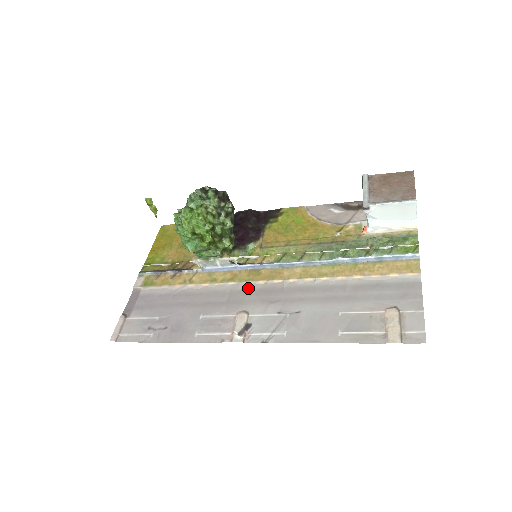
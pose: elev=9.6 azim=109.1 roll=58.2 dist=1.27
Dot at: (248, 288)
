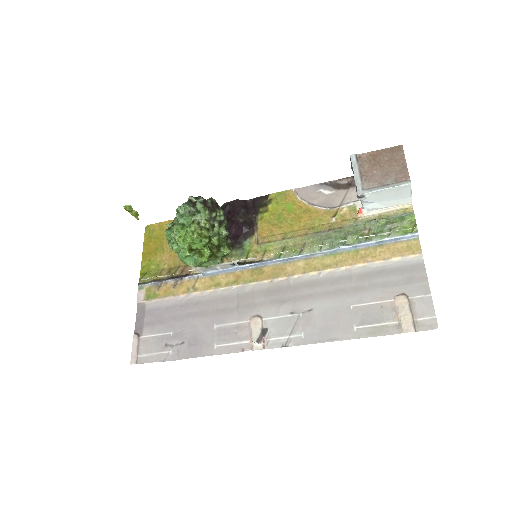
Dot at: (255, 289)
